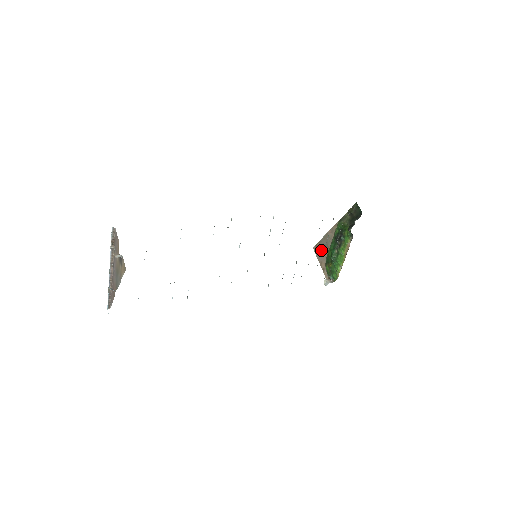
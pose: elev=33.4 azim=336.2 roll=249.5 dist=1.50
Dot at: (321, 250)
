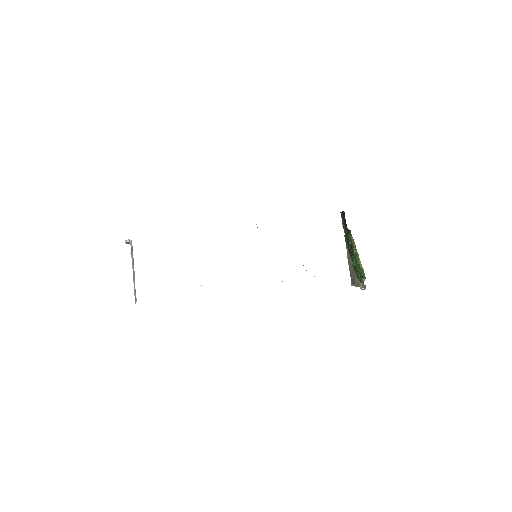
Dot at: (353, 277)
